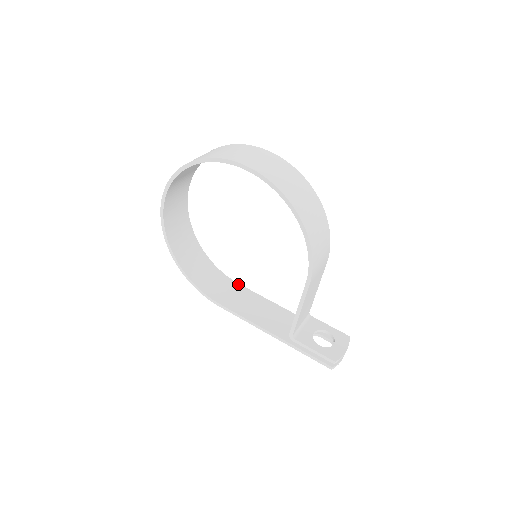
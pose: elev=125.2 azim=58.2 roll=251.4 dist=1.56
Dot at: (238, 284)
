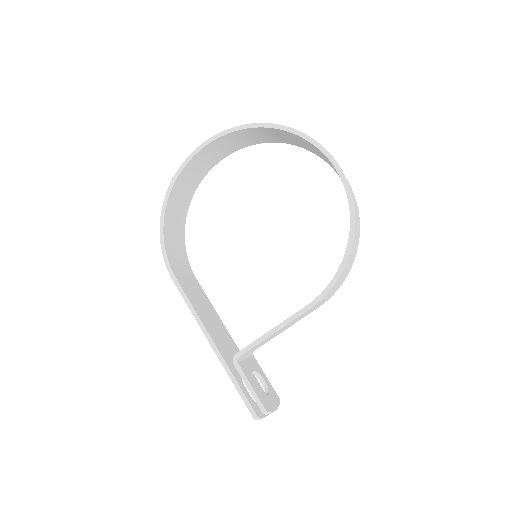
Dot at: occluded
